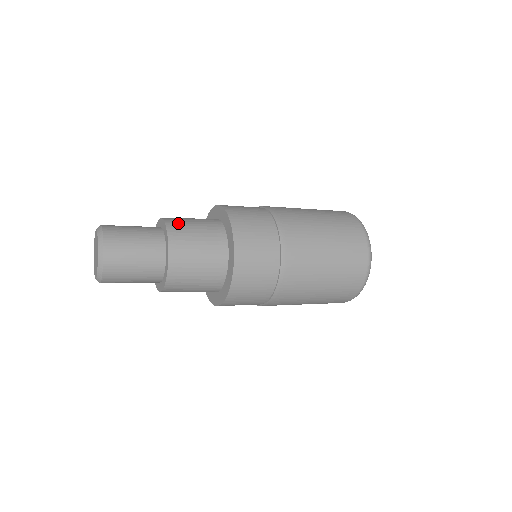
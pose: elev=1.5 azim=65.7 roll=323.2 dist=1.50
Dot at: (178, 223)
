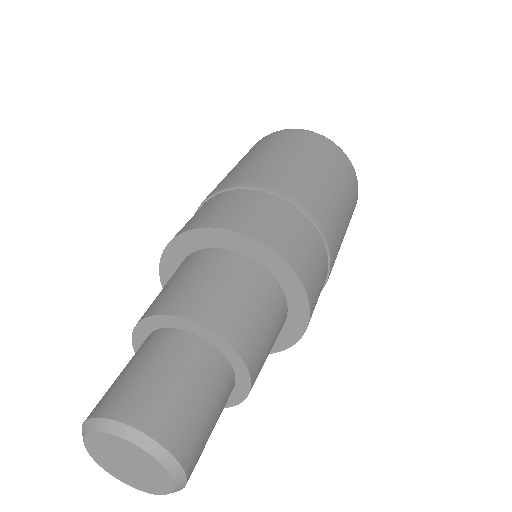
Dot at: (171, 298)
